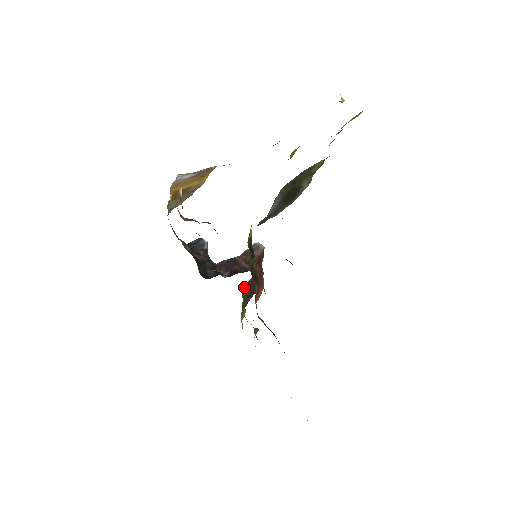
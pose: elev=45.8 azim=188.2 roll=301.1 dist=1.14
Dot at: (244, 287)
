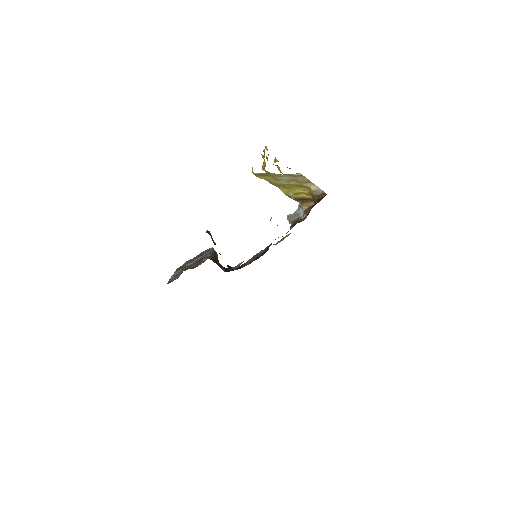
Dot at: occluded
